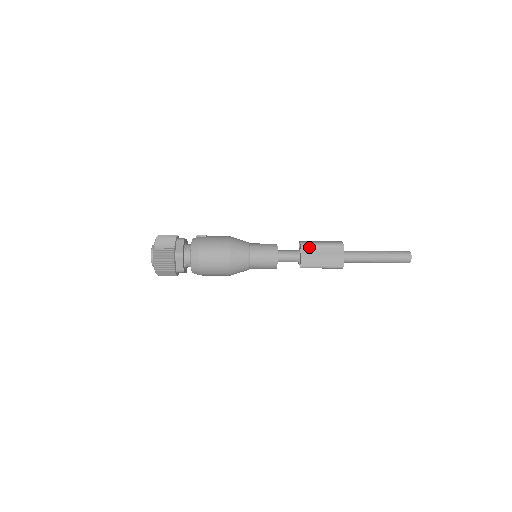
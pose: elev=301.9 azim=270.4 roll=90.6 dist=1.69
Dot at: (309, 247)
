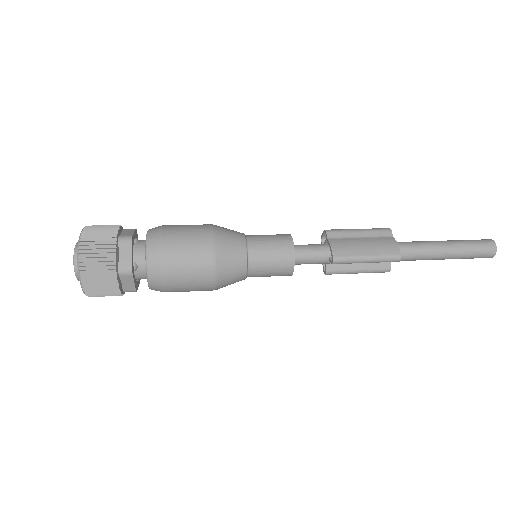
Dot at: (339, 233)
